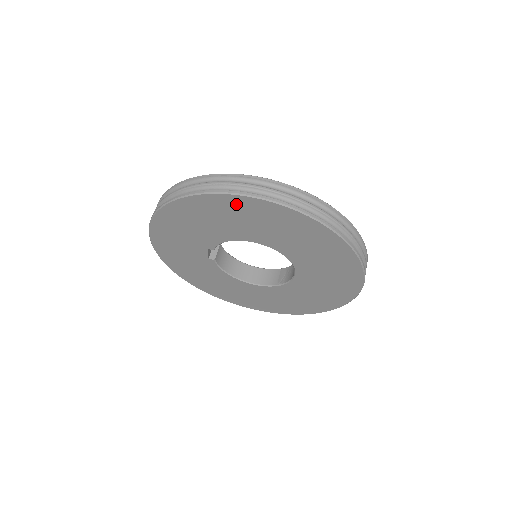
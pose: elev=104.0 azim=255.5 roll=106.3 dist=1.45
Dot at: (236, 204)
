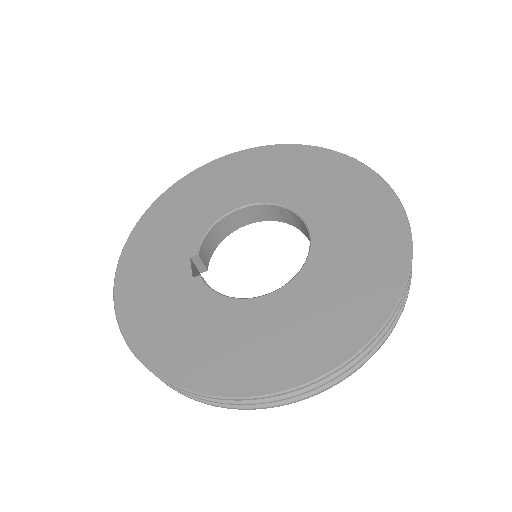
Dot at: occluded
